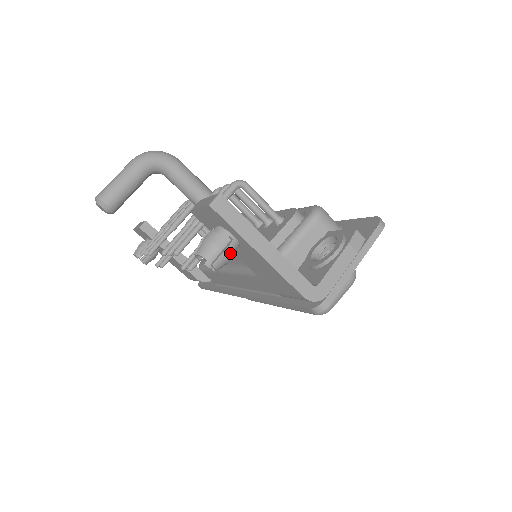
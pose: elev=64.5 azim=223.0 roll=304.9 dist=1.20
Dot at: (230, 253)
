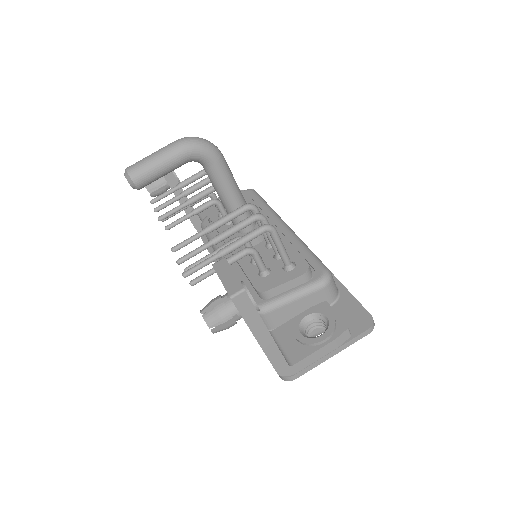
Dot at: (231, 326)
